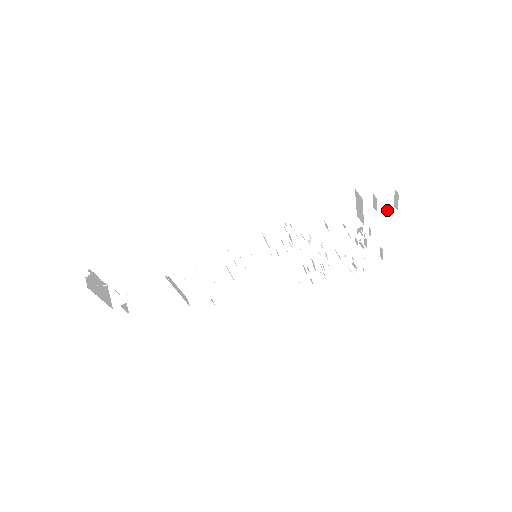
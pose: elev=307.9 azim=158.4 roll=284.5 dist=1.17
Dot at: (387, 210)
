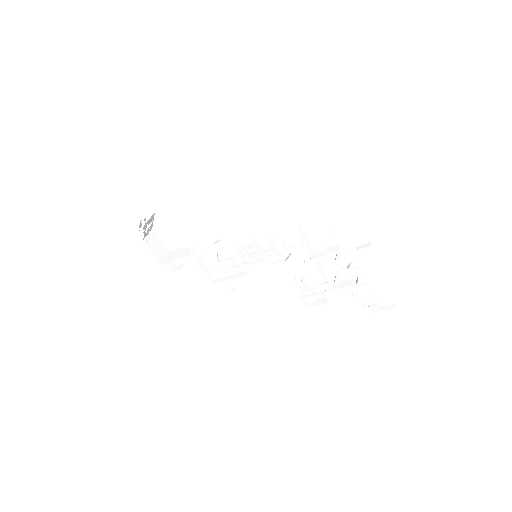
Dot at: (364, 244)
